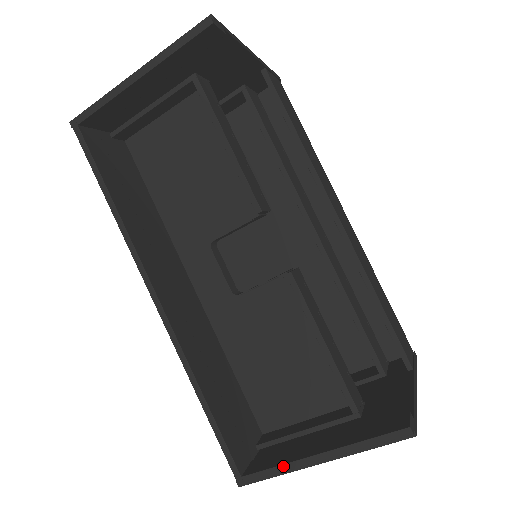
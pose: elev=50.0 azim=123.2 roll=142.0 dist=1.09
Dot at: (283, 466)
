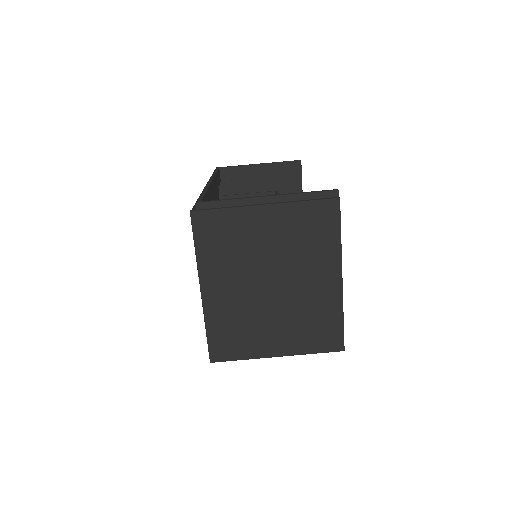
Dot at: (238, 198)
